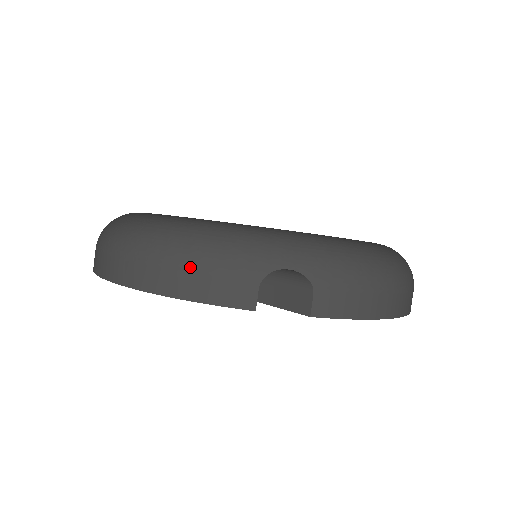
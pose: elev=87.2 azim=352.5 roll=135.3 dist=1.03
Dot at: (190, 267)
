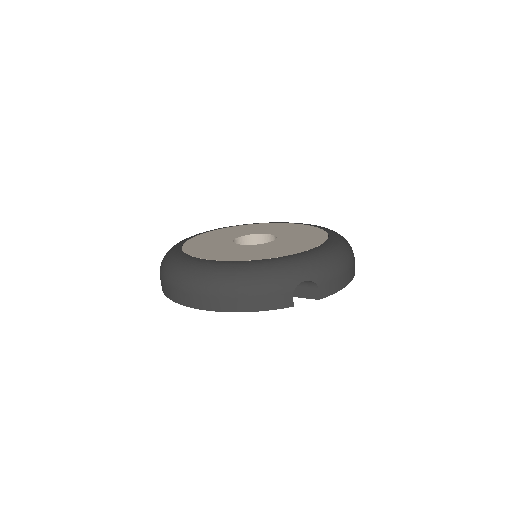
Dot at: (255, 295)
